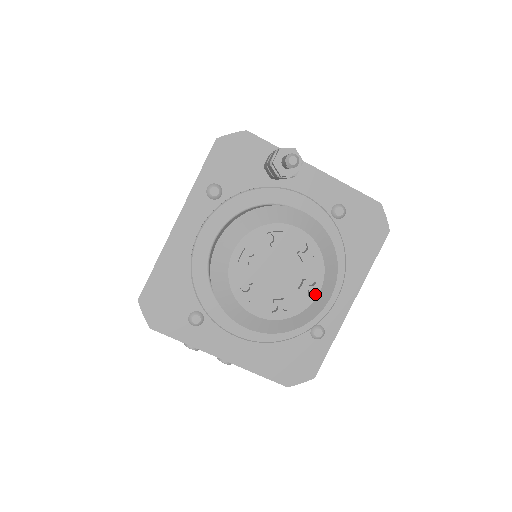
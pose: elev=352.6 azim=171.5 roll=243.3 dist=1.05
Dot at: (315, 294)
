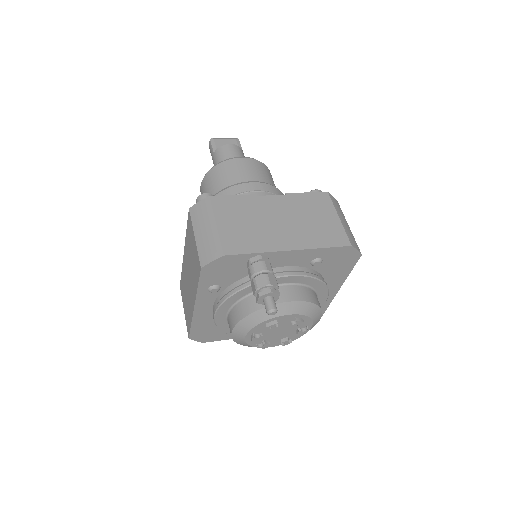
Dot at: (308, 329)
